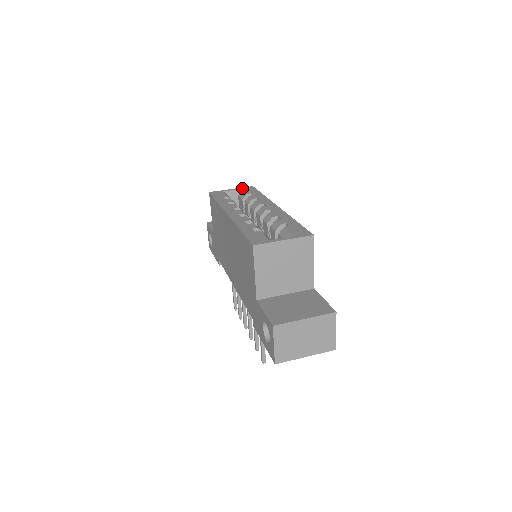
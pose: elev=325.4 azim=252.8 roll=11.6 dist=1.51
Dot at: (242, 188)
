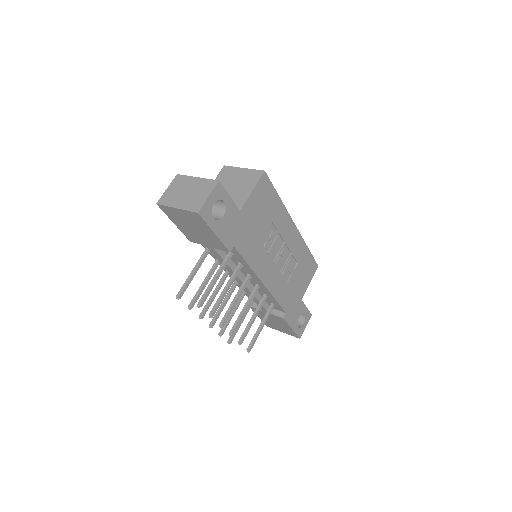
Dot at: occluded
